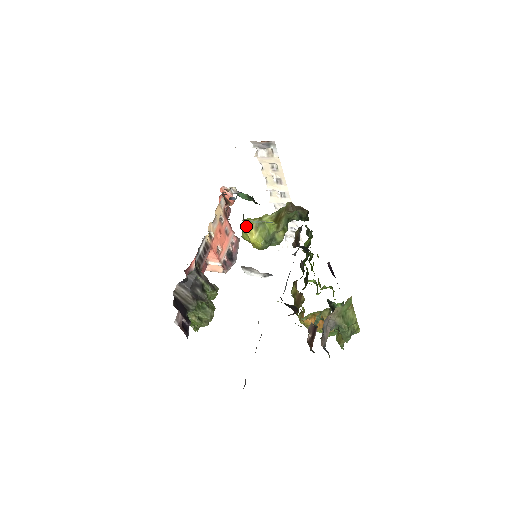
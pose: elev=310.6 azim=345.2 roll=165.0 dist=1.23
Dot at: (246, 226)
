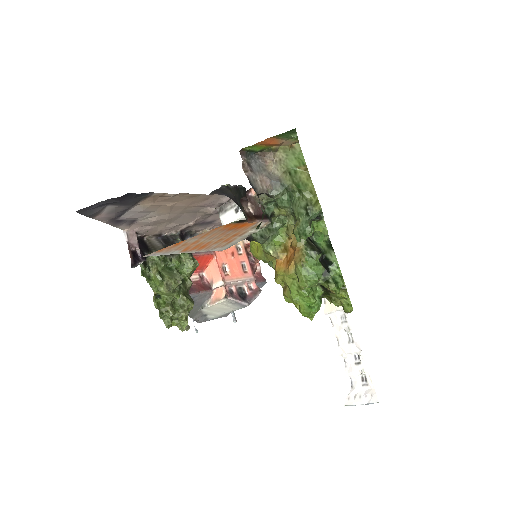
Dot at: occluded
